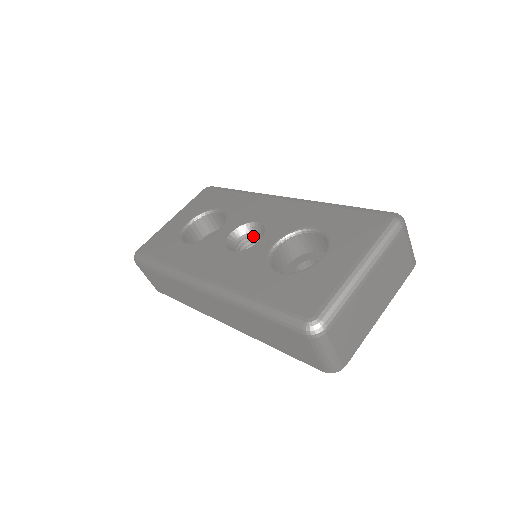
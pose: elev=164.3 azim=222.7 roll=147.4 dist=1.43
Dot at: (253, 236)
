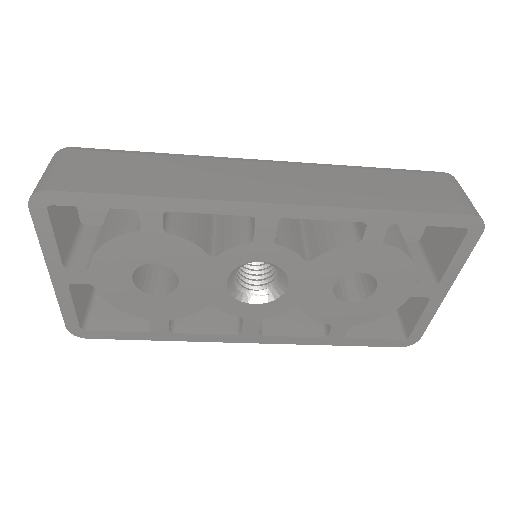
Dot at: occluded
